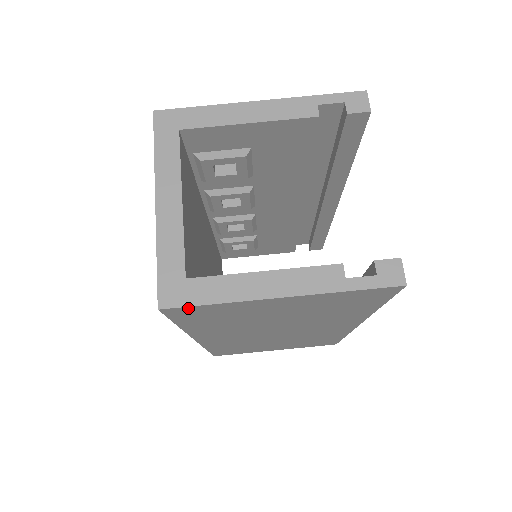
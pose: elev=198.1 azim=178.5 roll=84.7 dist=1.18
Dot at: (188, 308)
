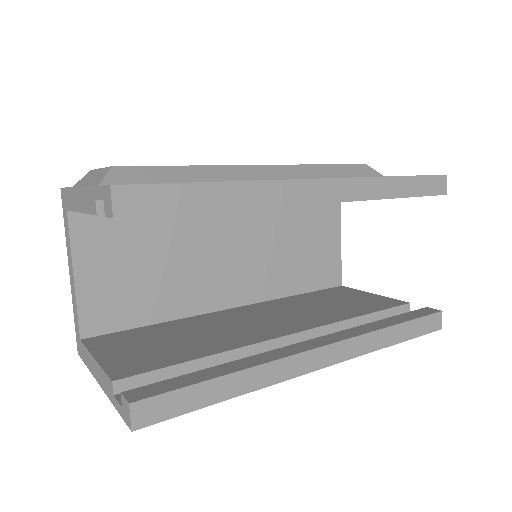
Dot at: occluded
